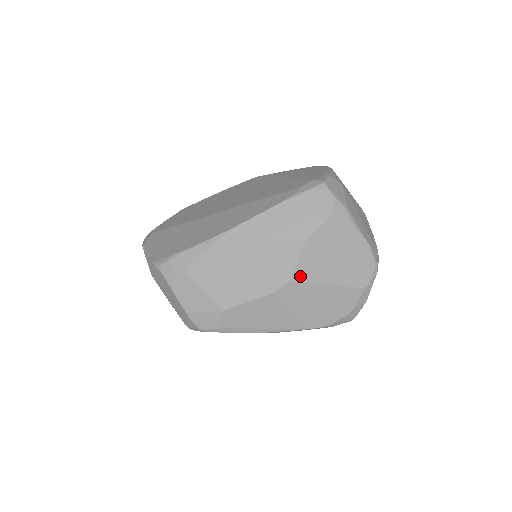
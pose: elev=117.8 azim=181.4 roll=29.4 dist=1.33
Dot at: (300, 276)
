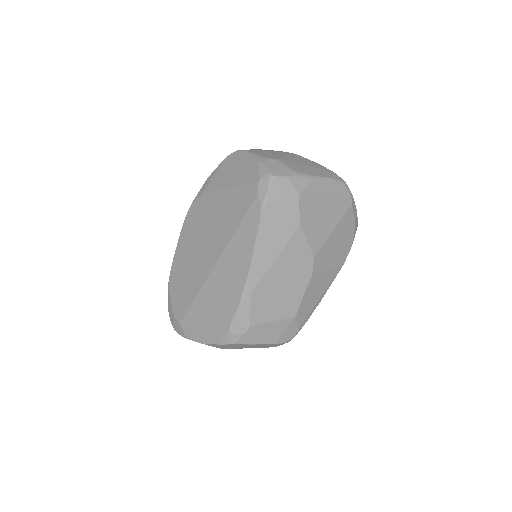
Dot at: (316, 247)
